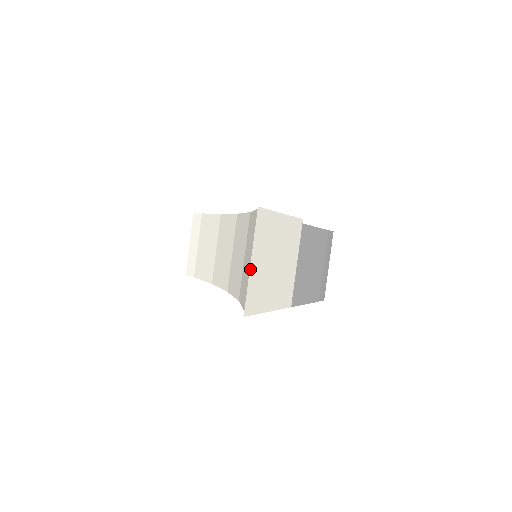
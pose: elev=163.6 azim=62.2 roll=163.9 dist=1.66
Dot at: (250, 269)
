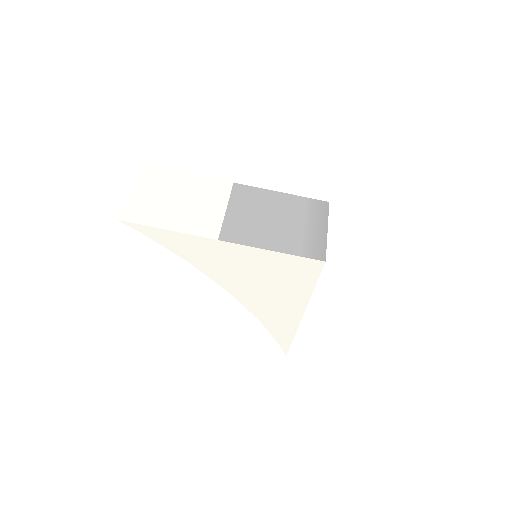
Dot at: (130, 193)
